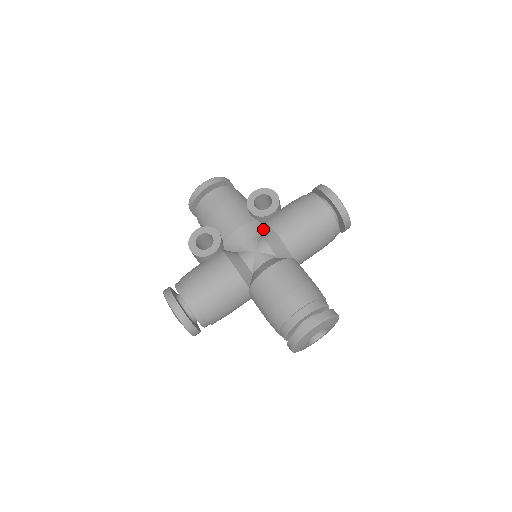
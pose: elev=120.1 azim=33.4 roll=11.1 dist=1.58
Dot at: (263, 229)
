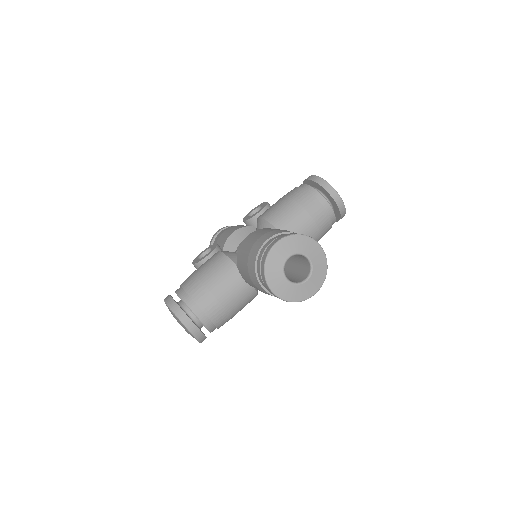
Dot at: occluded
